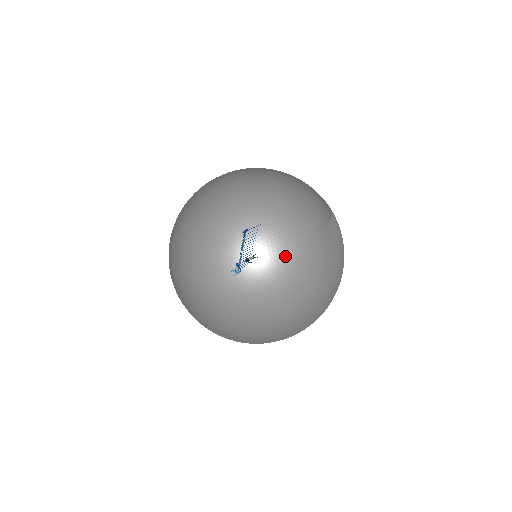
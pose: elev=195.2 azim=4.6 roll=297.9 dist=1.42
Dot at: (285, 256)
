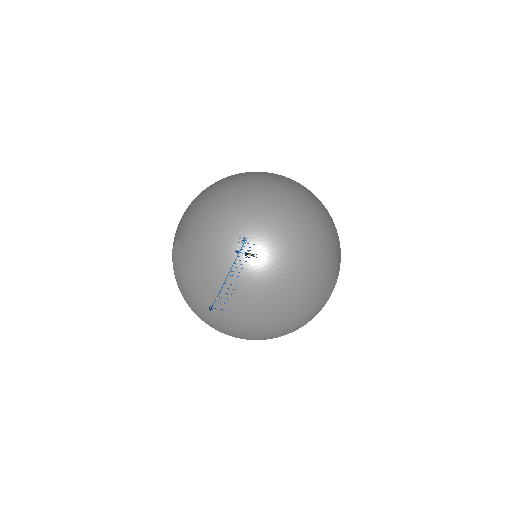
Dot at: (306, 235)
